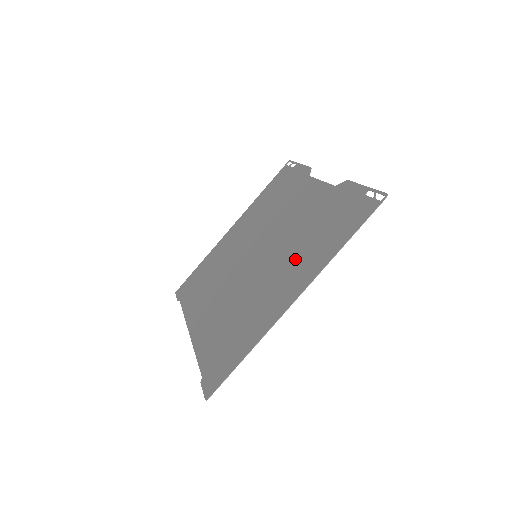
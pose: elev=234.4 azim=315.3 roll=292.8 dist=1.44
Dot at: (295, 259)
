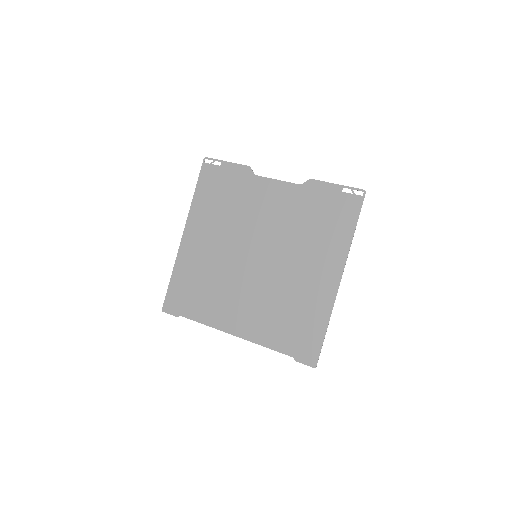
Dot at: (311, 251)
